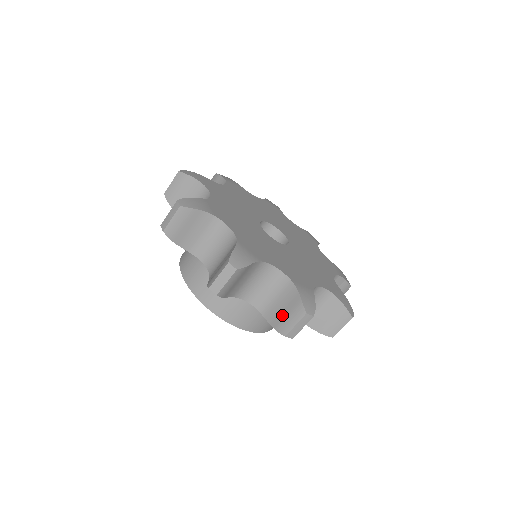
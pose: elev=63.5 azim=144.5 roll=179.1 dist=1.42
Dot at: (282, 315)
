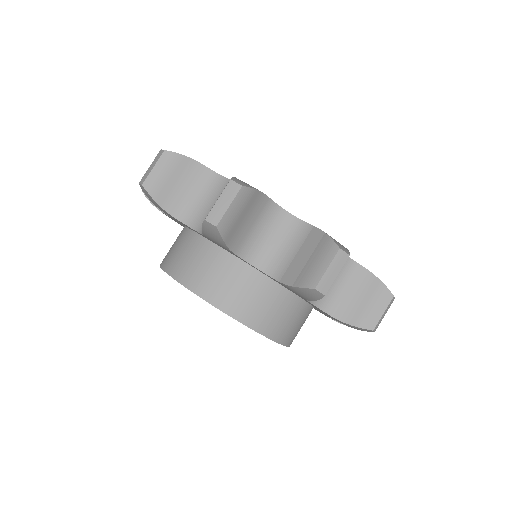
Dot at: (361, 307)
